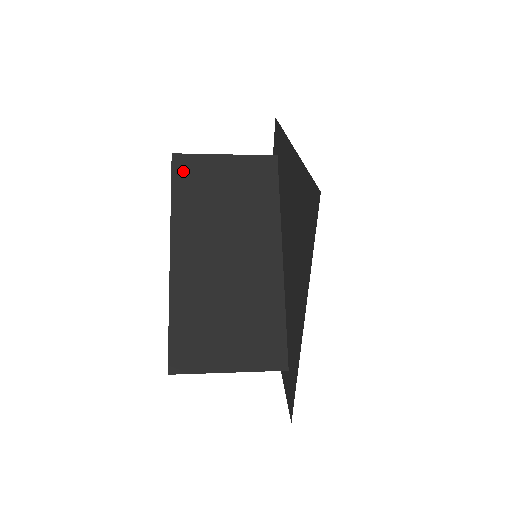
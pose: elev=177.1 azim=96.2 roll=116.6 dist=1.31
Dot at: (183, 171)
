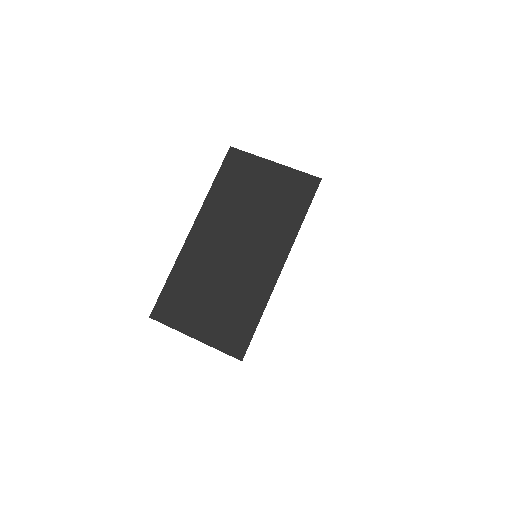
Dot at: (232, 164)
